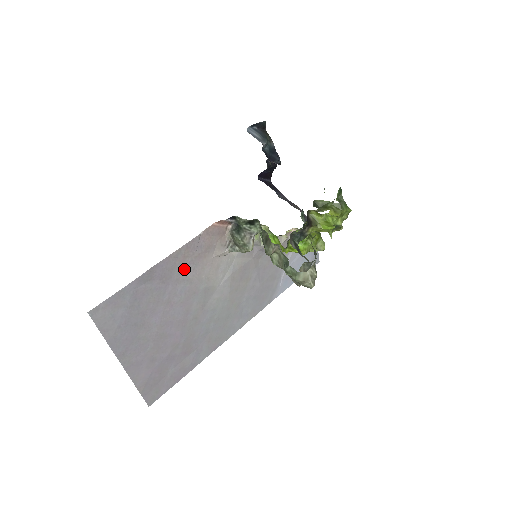
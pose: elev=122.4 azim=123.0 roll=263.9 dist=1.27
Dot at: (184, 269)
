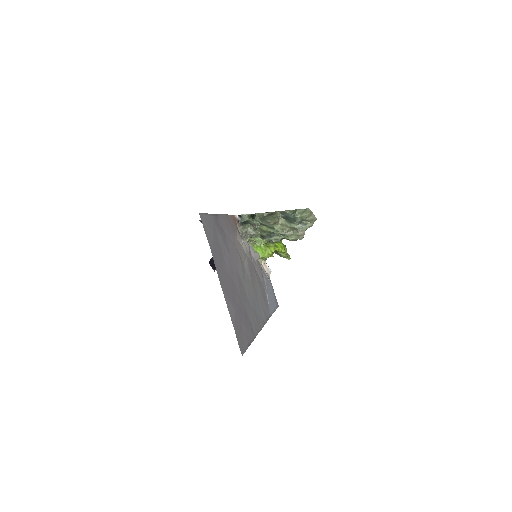
Dot at: (229, 233)
